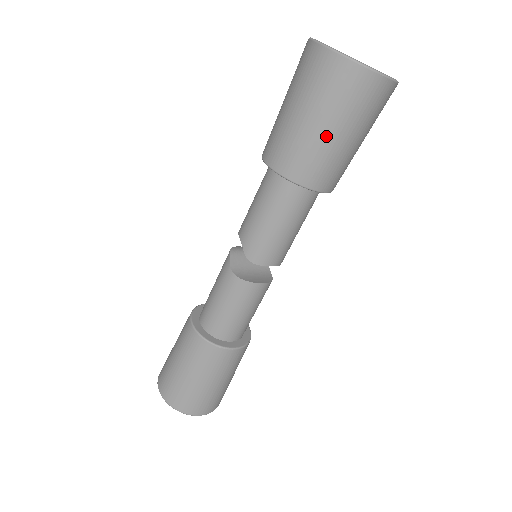
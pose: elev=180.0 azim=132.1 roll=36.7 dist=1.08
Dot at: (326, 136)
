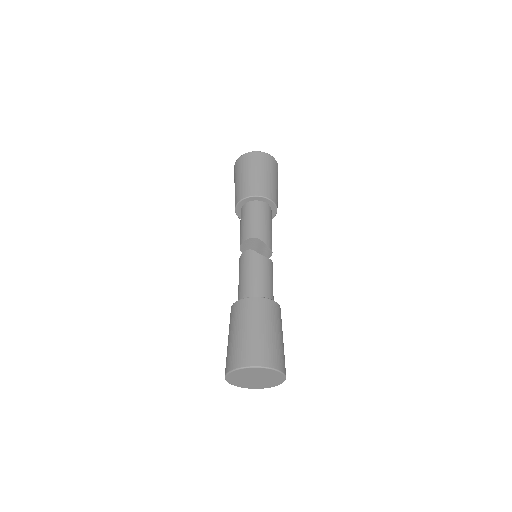
Dot at: (276, 184)
